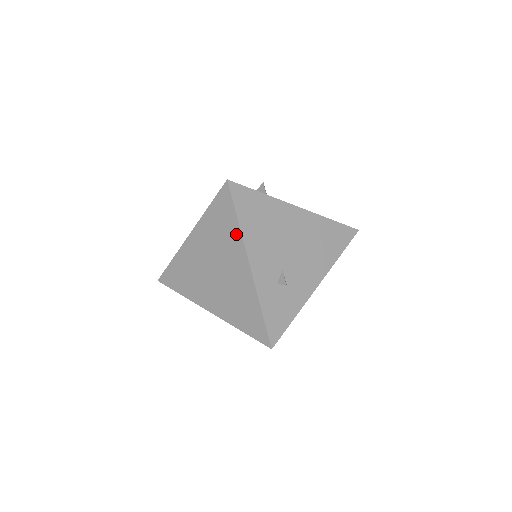
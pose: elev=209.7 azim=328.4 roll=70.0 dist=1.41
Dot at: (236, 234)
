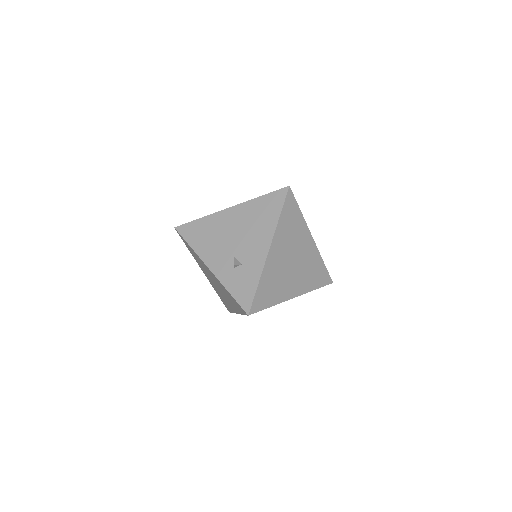
Dot at: (196, 255)
